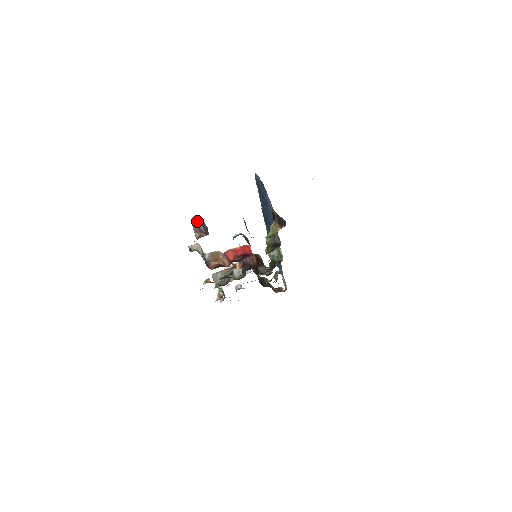
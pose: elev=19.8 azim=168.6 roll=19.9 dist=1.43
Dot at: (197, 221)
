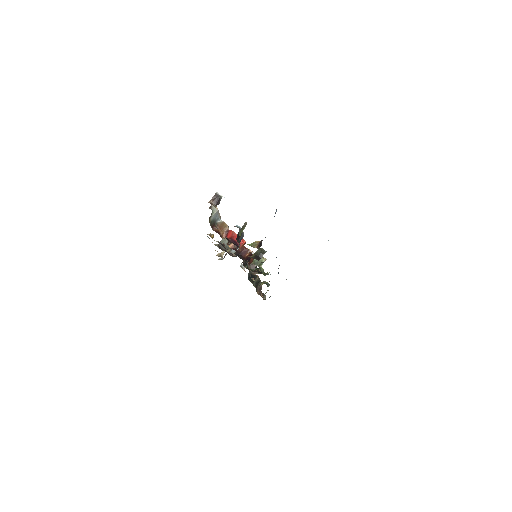
Dot at: (219, 195)
